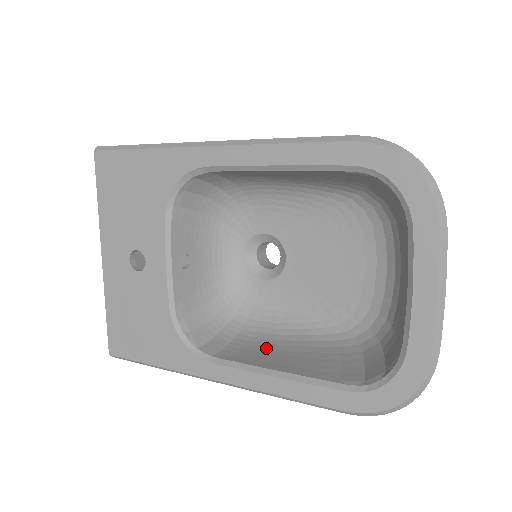
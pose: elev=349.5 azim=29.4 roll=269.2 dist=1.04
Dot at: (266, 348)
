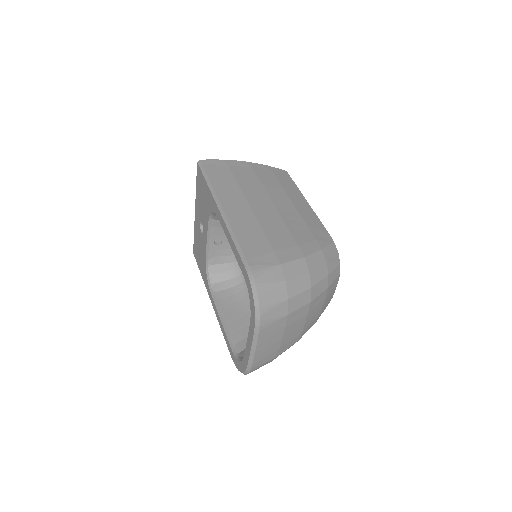
Dot at: (235, 304)
